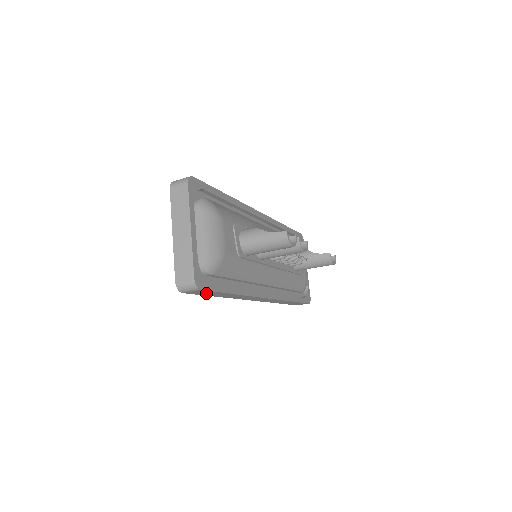
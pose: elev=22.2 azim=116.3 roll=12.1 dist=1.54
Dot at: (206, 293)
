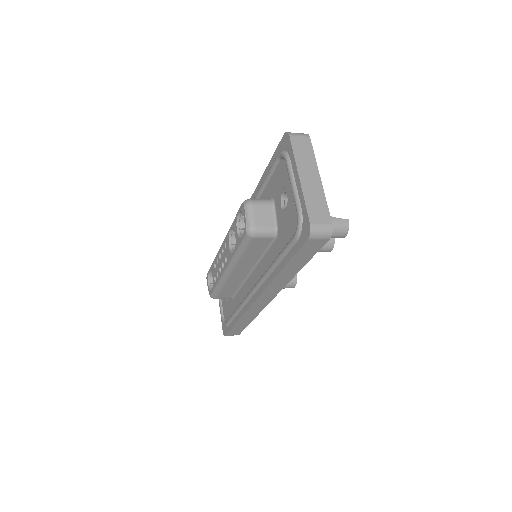
Dot at: (305, 253)
